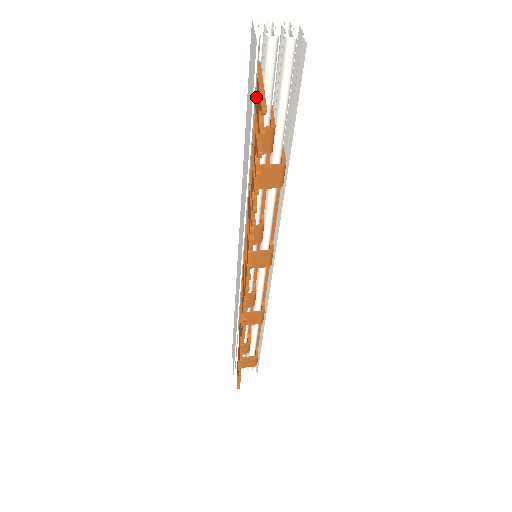
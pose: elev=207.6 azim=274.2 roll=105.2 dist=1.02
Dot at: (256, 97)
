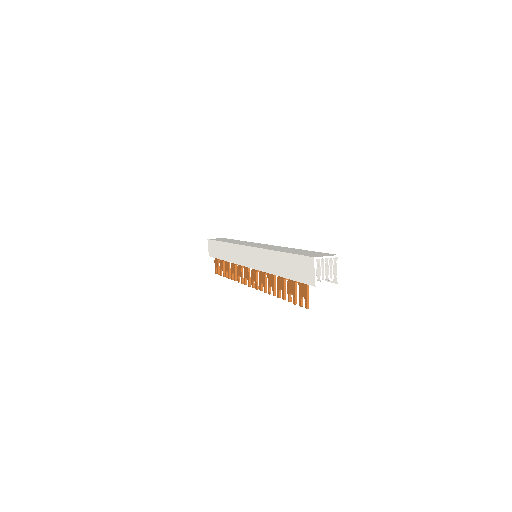
Dot at: (301, 276)
